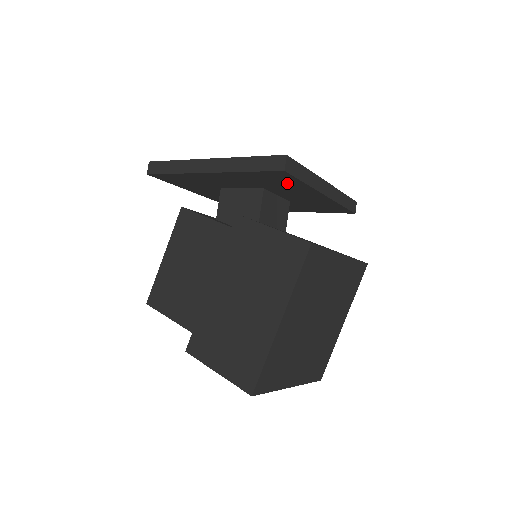
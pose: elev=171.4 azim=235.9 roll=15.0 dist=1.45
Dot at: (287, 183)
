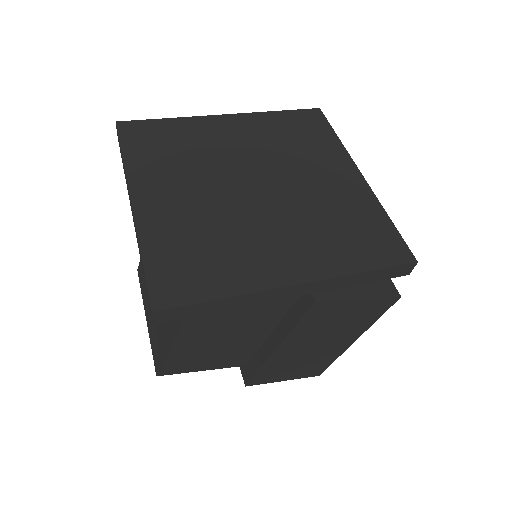
Dot at: occluded
